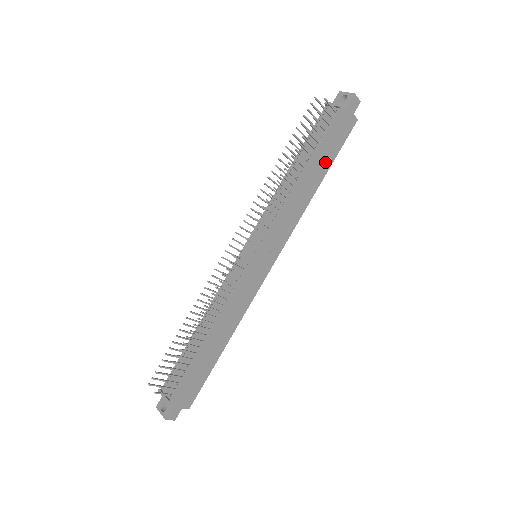
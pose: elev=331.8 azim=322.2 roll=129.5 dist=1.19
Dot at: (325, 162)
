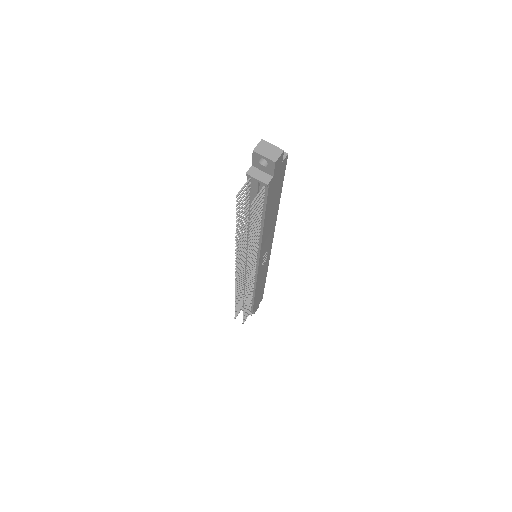
Dot at: (276, 200)
